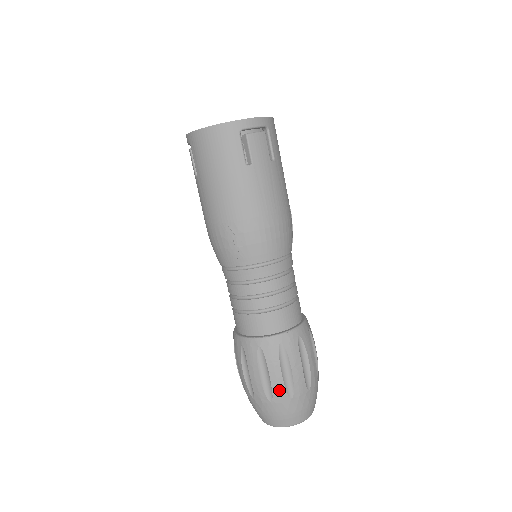
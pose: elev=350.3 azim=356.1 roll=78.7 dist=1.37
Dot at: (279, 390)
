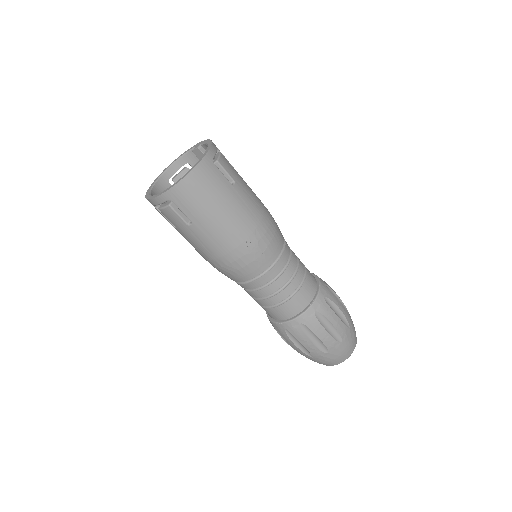
Dot at: (342, 329)
